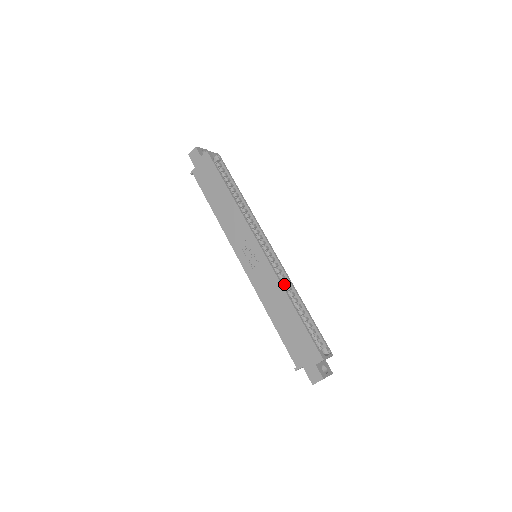
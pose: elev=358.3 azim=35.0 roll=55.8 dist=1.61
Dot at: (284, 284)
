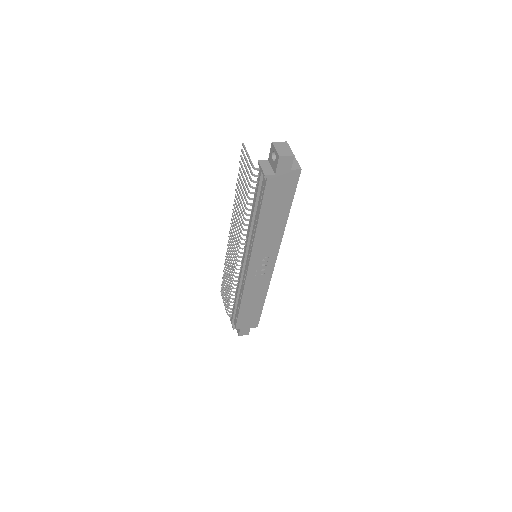
Dot at: occluded
